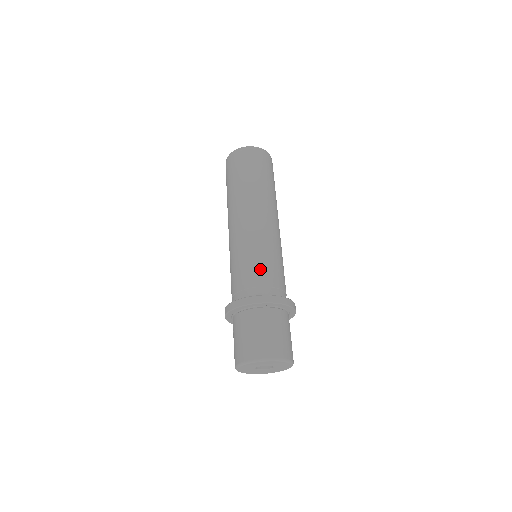
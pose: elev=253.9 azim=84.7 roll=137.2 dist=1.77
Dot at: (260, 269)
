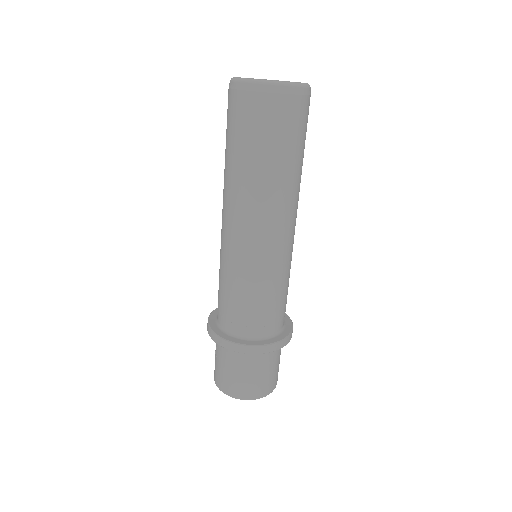
Dot at: (261, 306)
